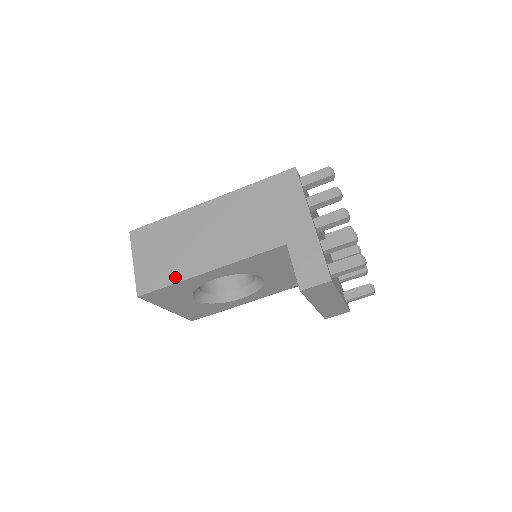
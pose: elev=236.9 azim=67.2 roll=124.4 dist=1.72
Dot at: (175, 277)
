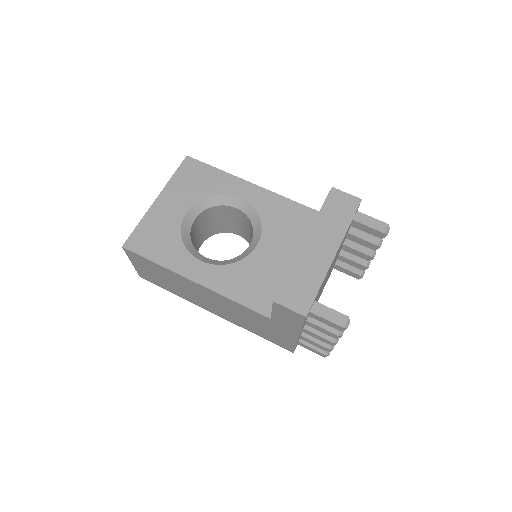
Dot at: occluded
